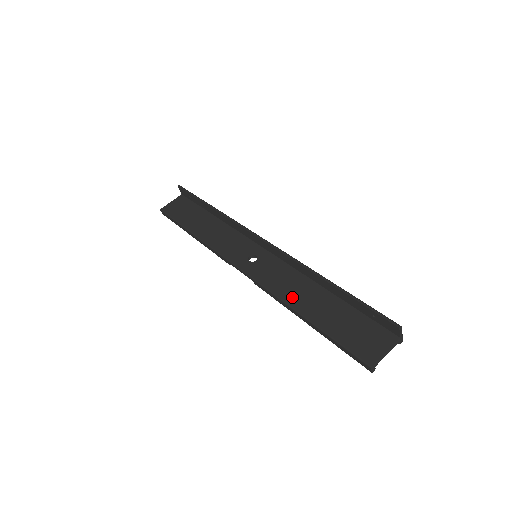
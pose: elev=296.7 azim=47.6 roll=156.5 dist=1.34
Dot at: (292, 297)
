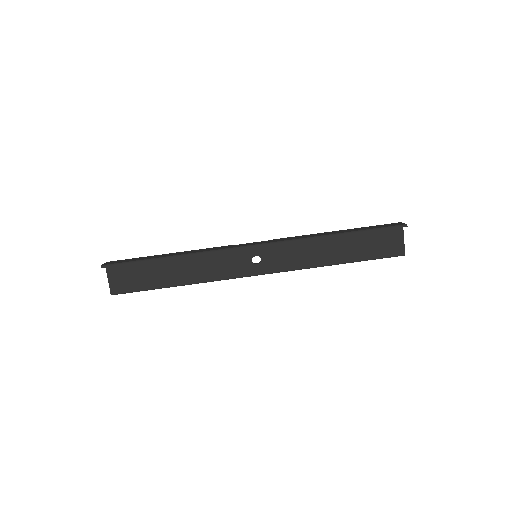
Dot at: (319, 260)
